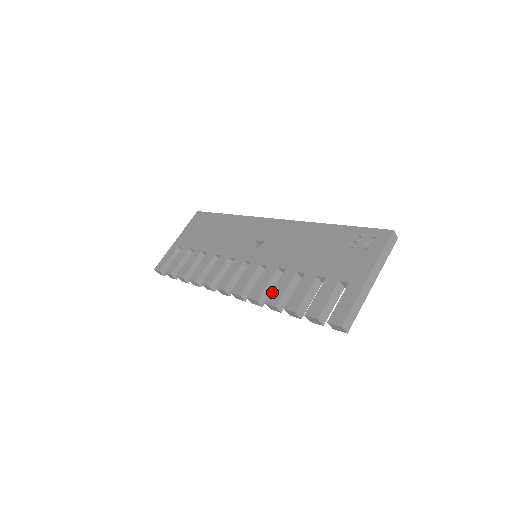
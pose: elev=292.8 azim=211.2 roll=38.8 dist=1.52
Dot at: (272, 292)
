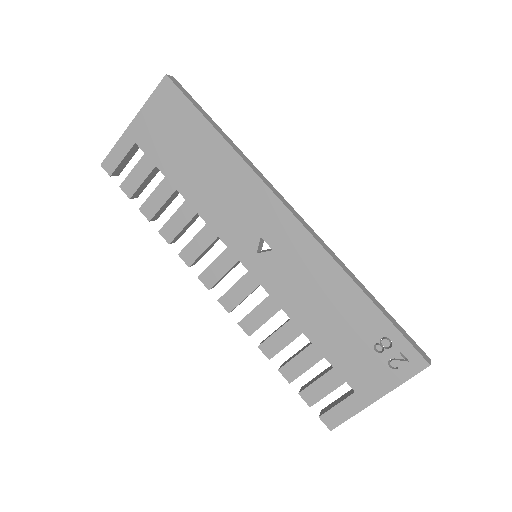
Dot at: (269, 340)
